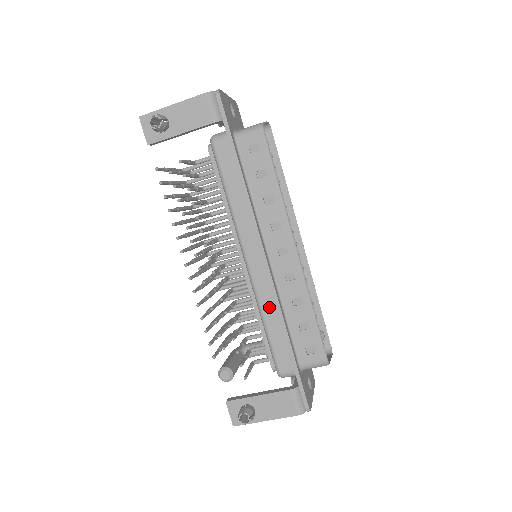
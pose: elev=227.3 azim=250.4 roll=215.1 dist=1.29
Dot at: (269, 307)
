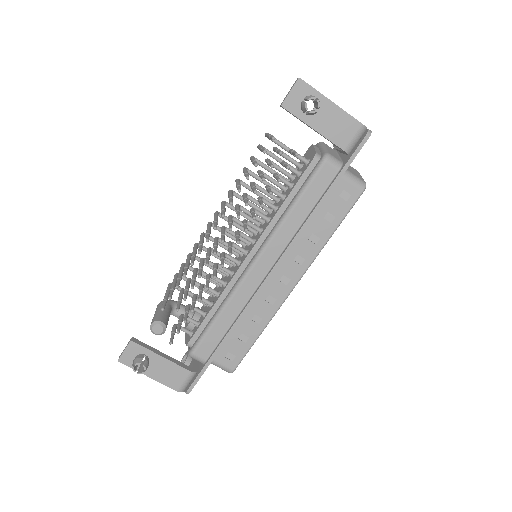
Dot at: (235, 306)
